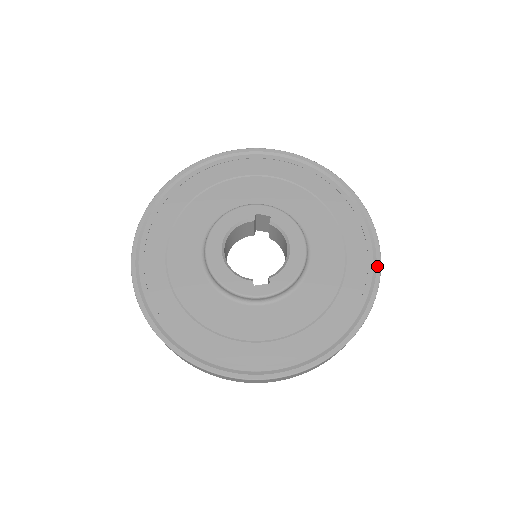
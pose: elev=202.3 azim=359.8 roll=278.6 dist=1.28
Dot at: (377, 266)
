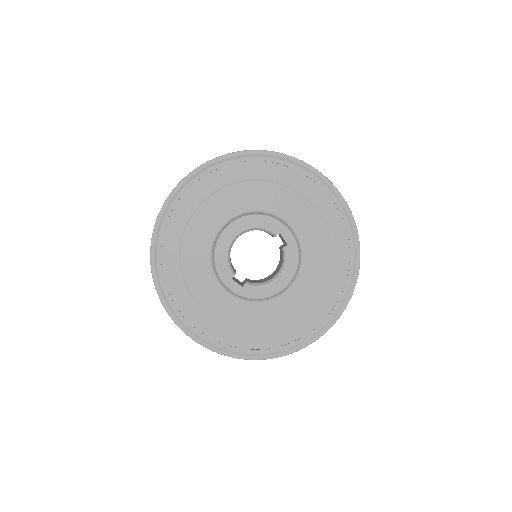
Dot at: (317, 336)
